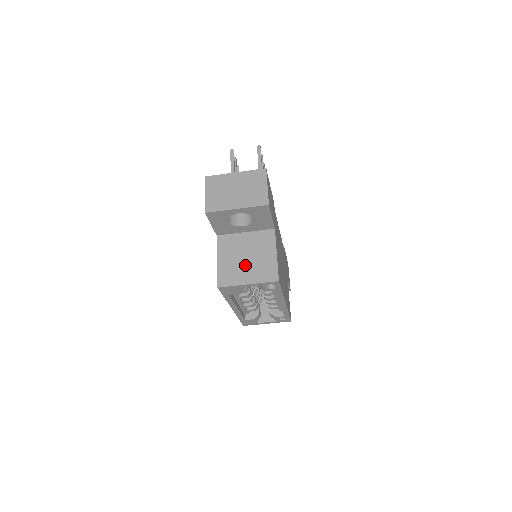
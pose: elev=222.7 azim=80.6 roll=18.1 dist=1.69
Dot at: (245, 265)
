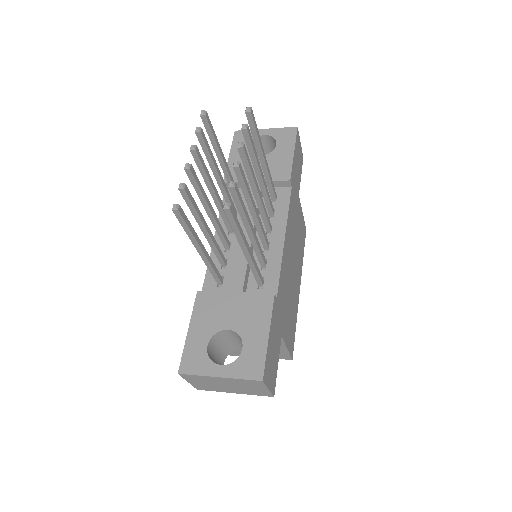
Dot at: occluded
